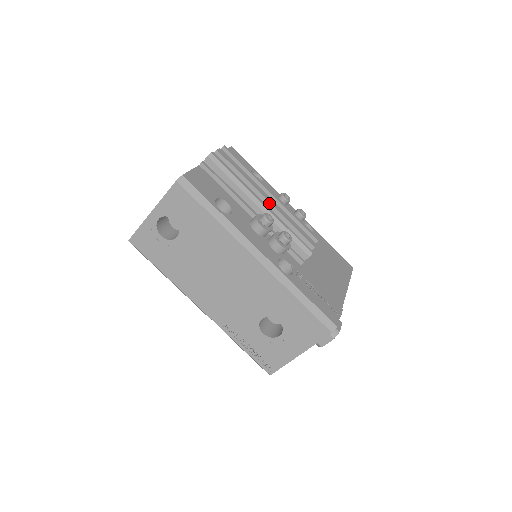
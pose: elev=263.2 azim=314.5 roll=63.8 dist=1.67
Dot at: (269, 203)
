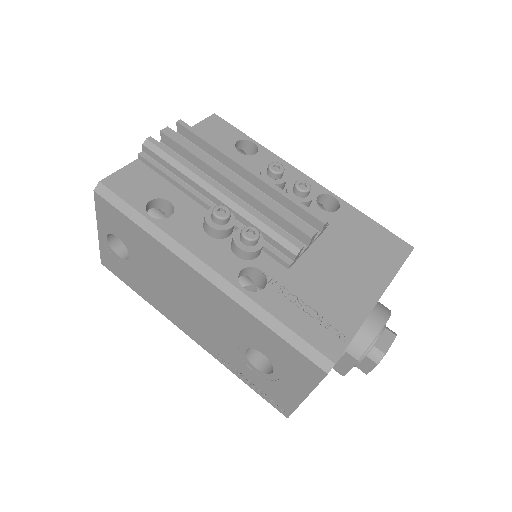
Dot at: (237, 186)
